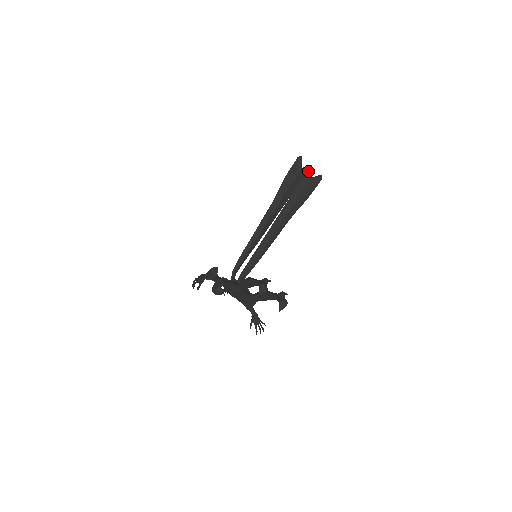
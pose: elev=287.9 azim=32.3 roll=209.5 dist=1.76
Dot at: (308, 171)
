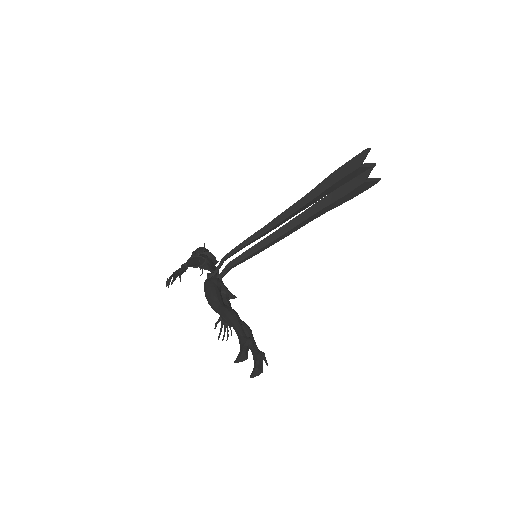
Dot at: (368, 170)
